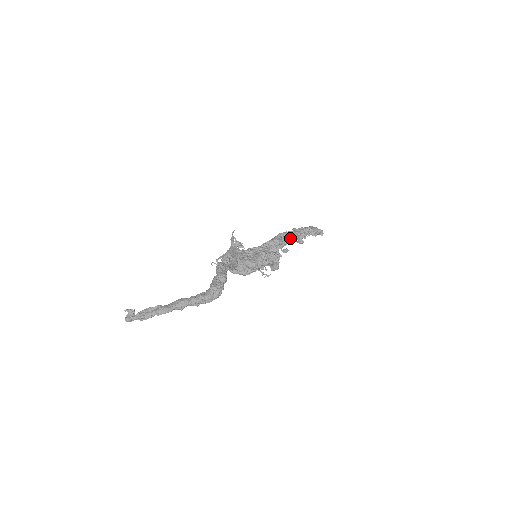
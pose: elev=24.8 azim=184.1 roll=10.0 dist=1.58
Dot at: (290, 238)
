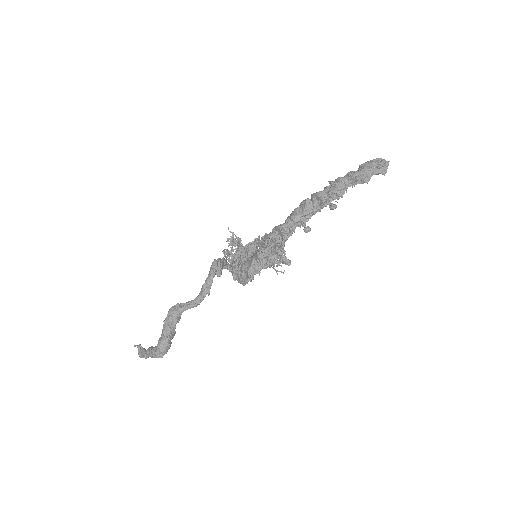
Dot at: (318, 203)
